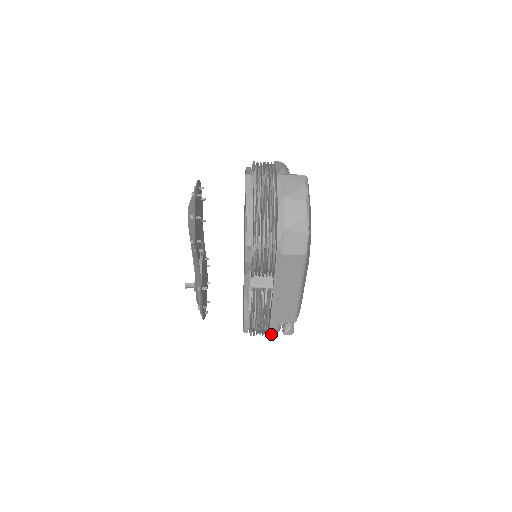
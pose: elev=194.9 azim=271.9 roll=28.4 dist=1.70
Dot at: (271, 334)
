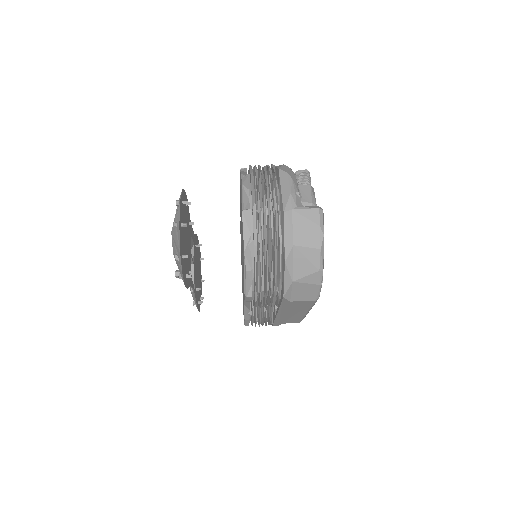
Dot at: occluded
